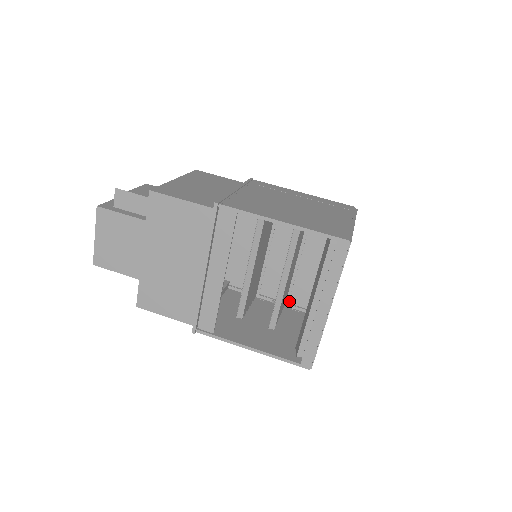
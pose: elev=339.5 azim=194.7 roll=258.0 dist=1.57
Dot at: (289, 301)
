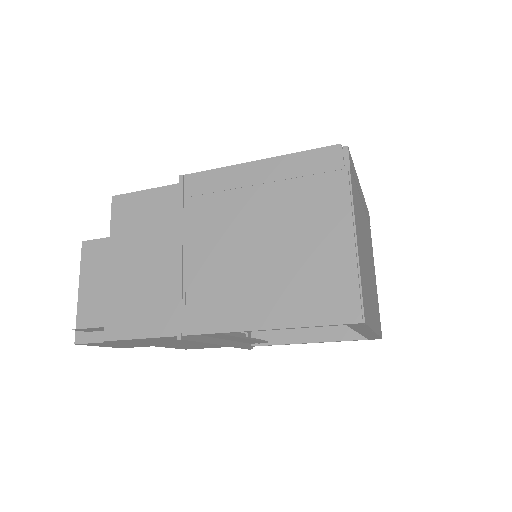
Dot at: occluded
